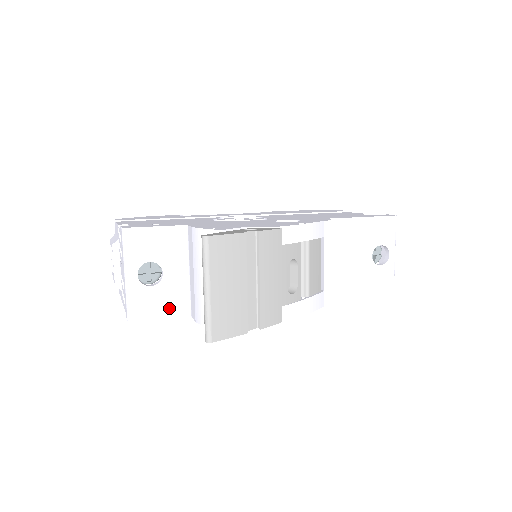
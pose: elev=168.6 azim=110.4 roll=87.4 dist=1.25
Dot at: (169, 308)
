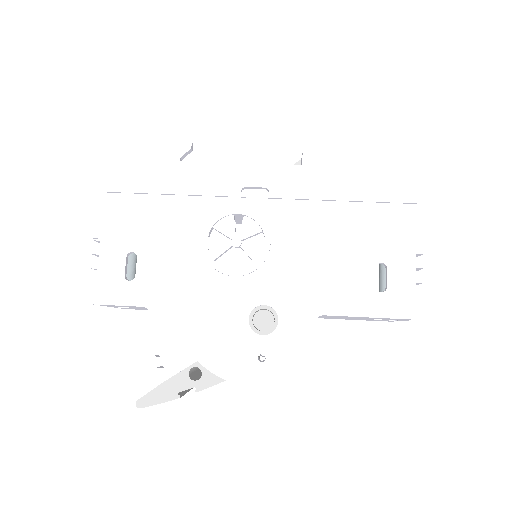
Dot at: occluded
